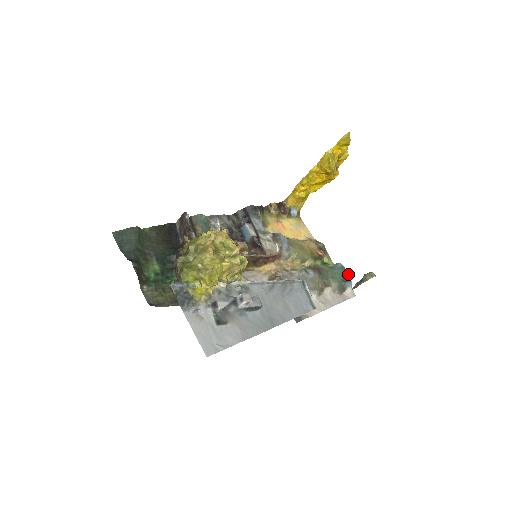
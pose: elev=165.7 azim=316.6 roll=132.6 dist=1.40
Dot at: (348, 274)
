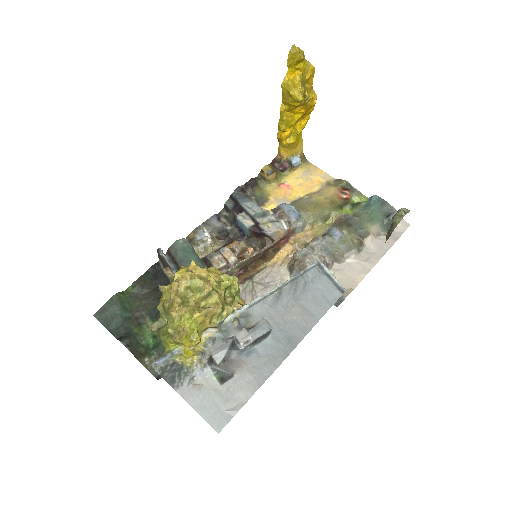
Dot at: (389, 204)
